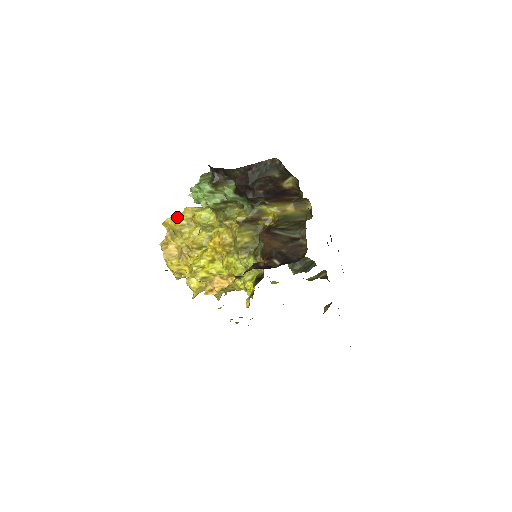
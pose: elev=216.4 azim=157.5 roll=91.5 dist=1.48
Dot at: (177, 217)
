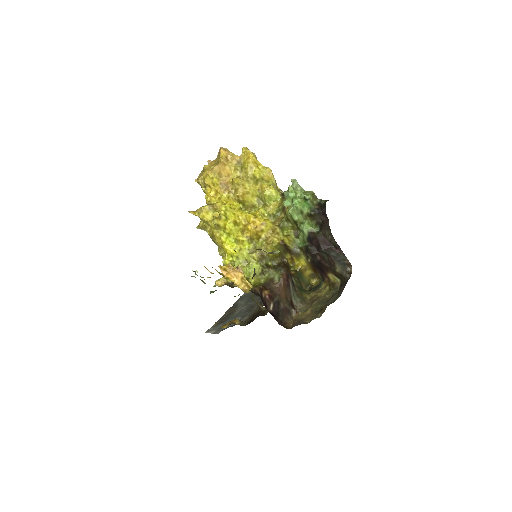
Dot at: (259, 164)
